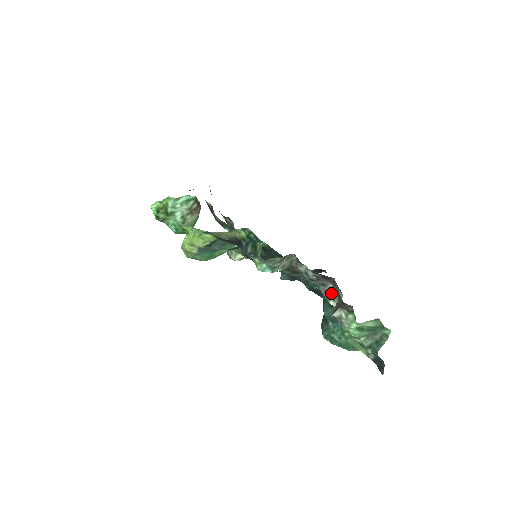
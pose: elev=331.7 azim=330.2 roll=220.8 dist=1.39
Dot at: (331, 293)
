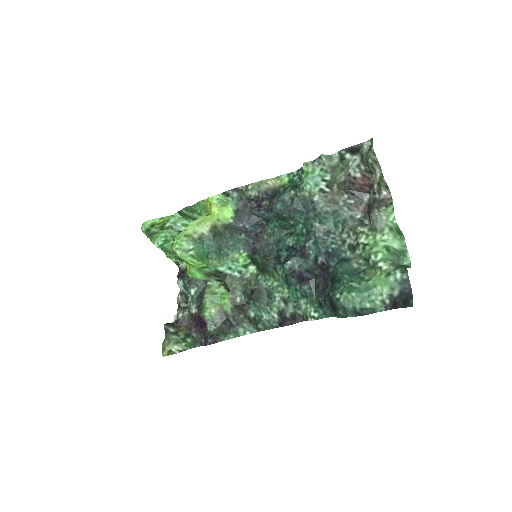
Dot at: (359, 223)
